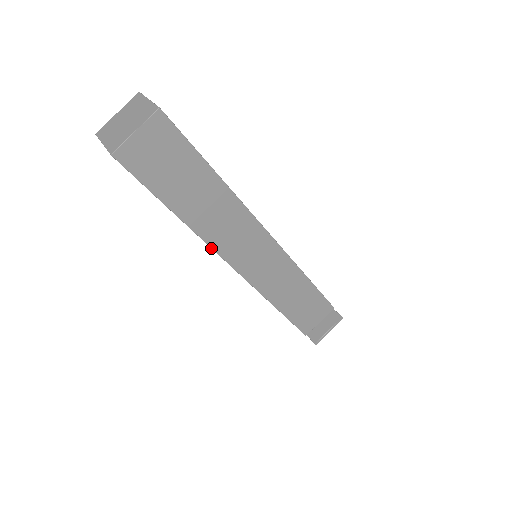
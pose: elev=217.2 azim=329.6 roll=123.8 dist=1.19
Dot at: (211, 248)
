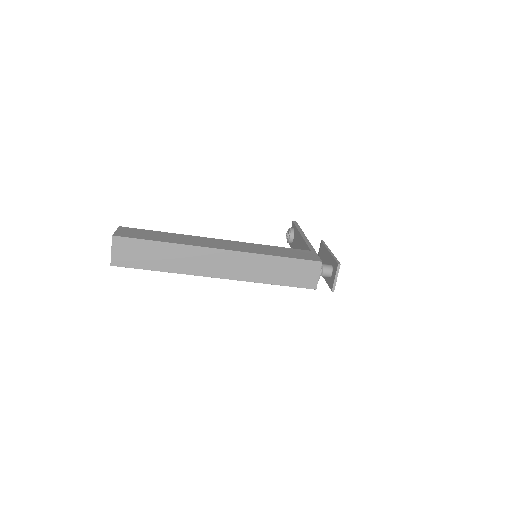
Dot at: occluded
